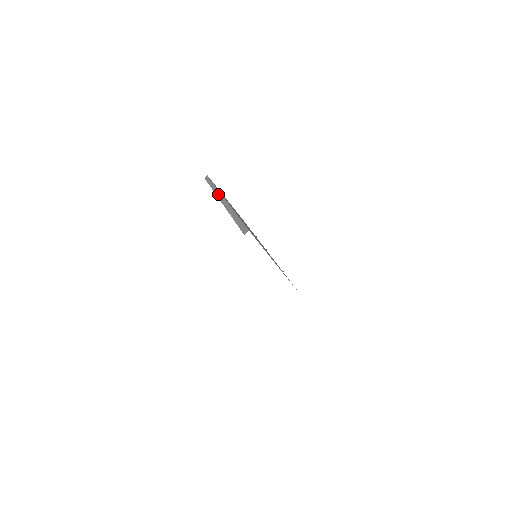
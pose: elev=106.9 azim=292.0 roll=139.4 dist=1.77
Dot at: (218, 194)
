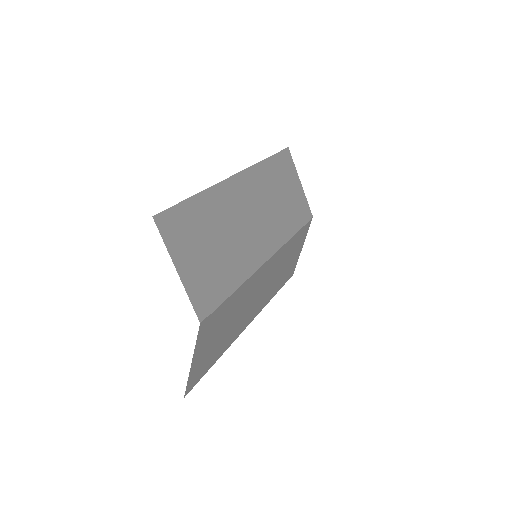
Dot at: occluded
